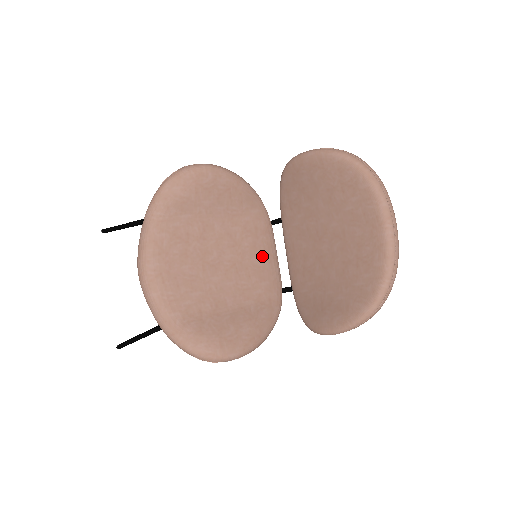
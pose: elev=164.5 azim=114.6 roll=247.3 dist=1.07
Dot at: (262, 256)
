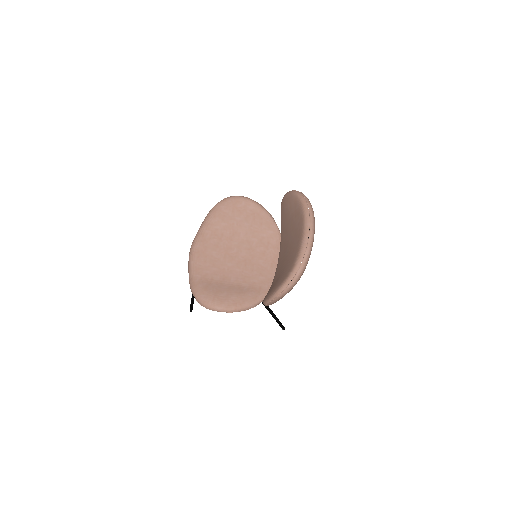
Dot at: (267, 261)
